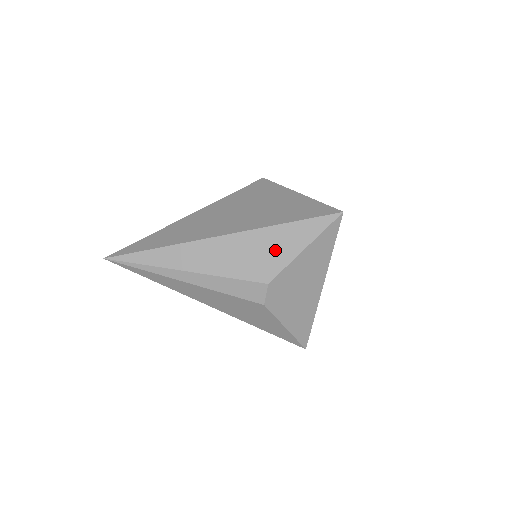
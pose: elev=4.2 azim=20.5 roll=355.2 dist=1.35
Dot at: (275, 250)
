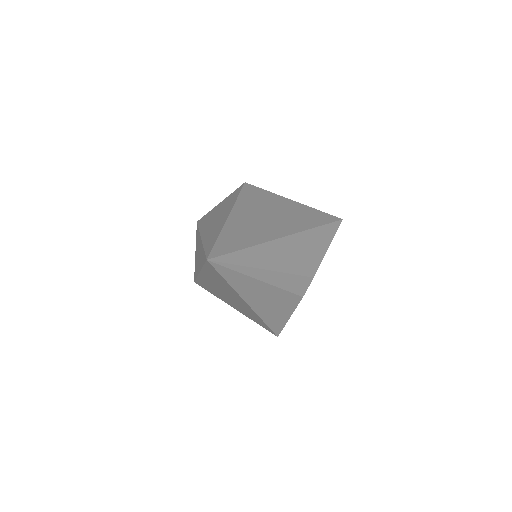
Dot at: (316, 248)
